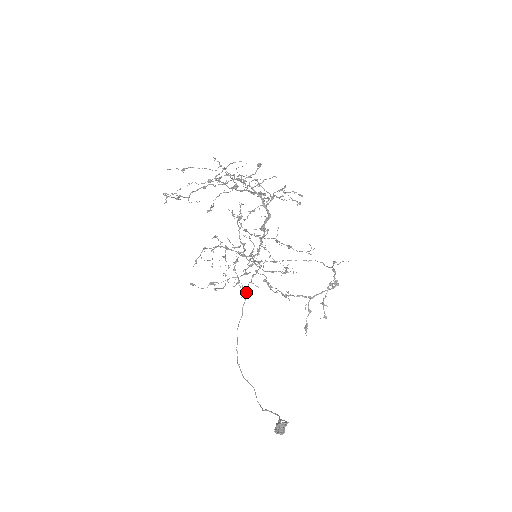
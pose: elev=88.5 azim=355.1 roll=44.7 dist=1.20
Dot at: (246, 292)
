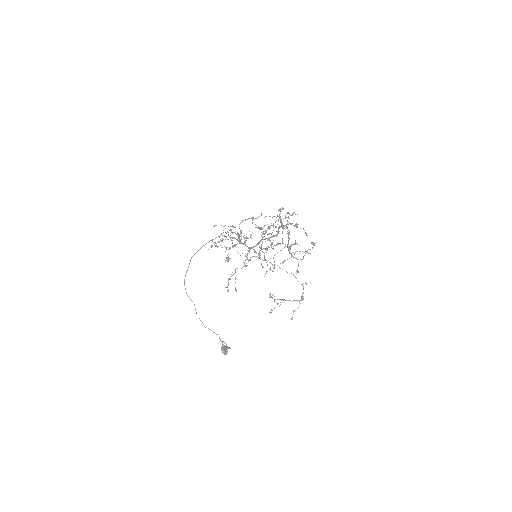
Dot at: occluded
